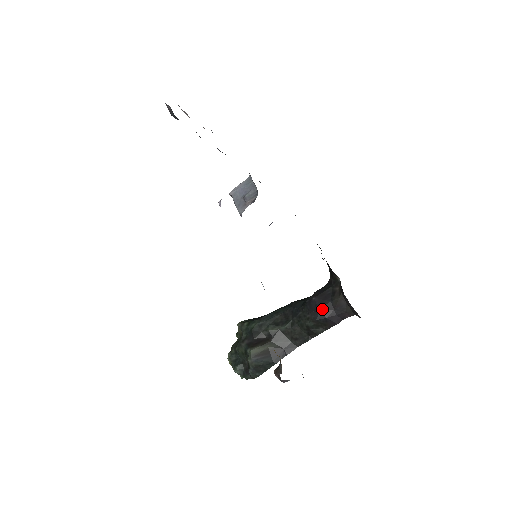
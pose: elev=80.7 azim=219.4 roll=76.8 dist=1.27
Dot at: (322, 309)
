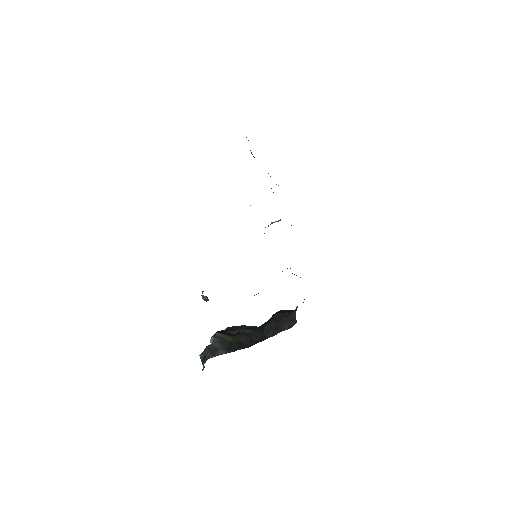
Dot at: (279, 315)
